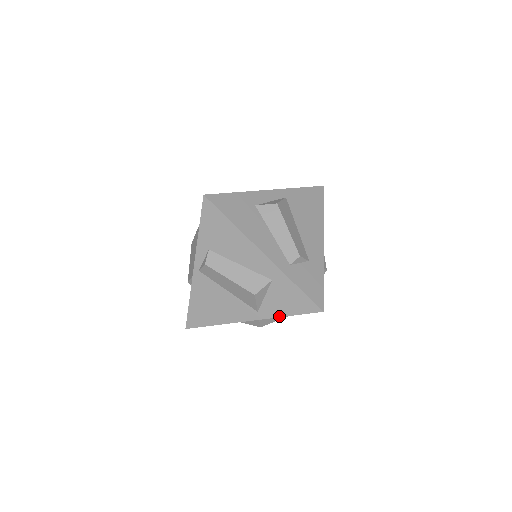
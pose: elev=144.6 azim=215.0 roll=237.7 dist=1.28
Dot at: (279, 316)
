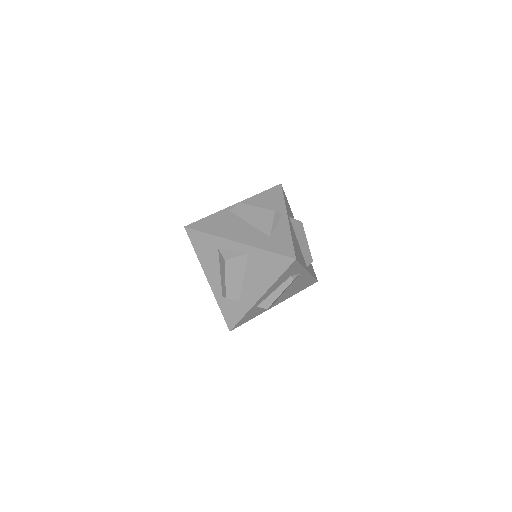
Dot at: occluded
